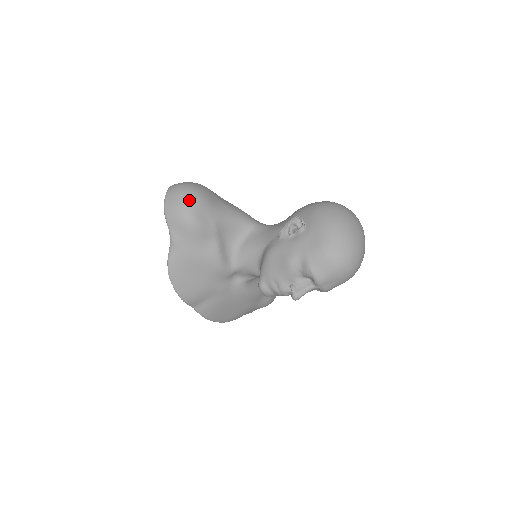
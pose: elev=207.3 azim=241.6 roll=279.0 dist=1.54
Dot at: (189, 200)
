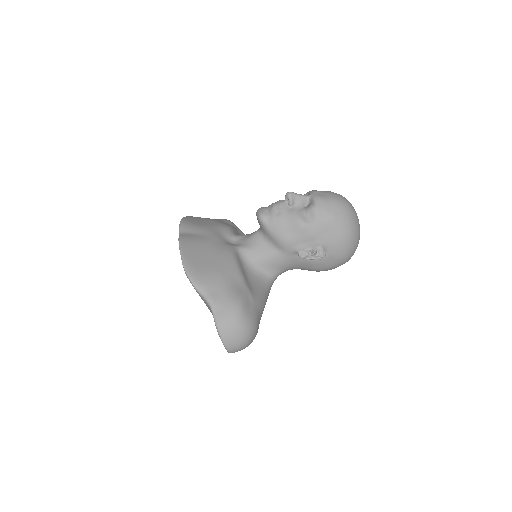
Dot at: occluded
